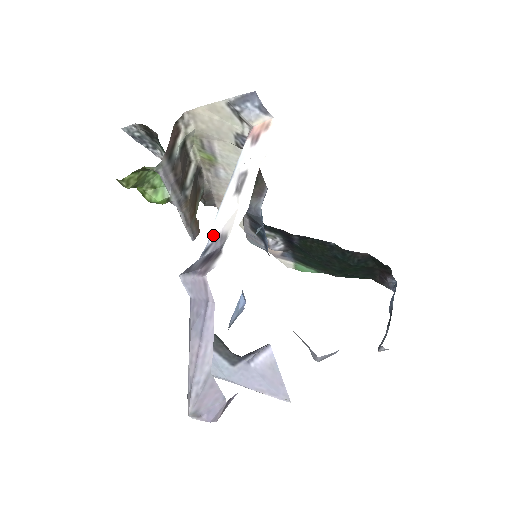
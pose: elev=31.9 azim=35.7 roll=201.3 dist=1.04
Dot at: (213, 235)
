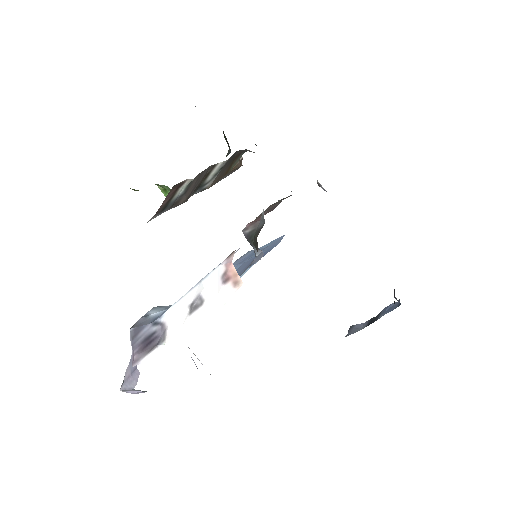
Dot at: (163, 320)
